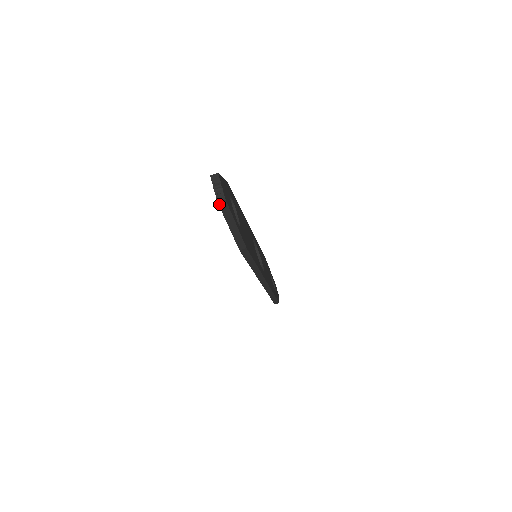
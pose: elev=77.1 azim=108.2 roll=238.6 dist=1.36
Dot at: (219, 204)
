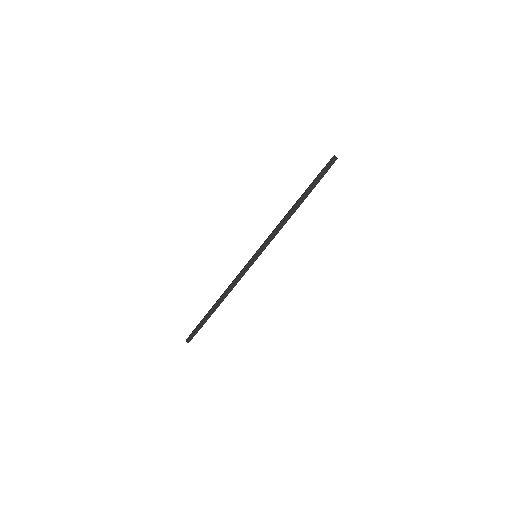
Dot at: (332, 159)
